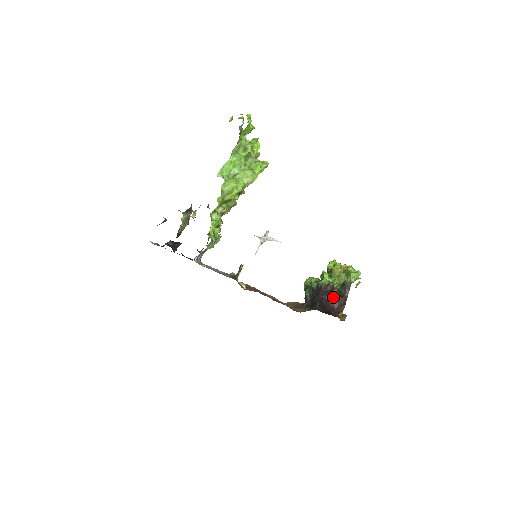
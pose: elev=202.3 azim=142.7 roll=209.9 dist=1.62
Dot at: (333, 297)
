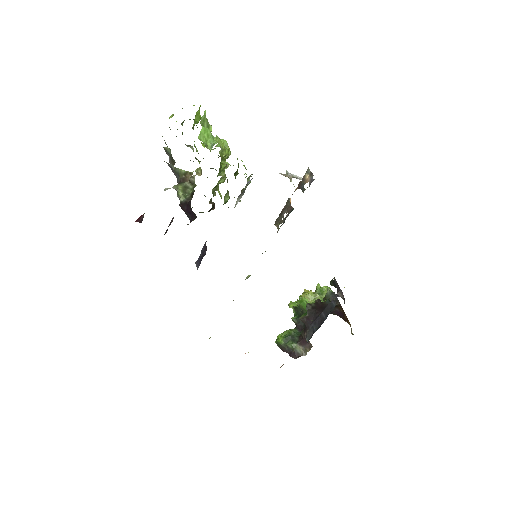
Dot at: occluded
